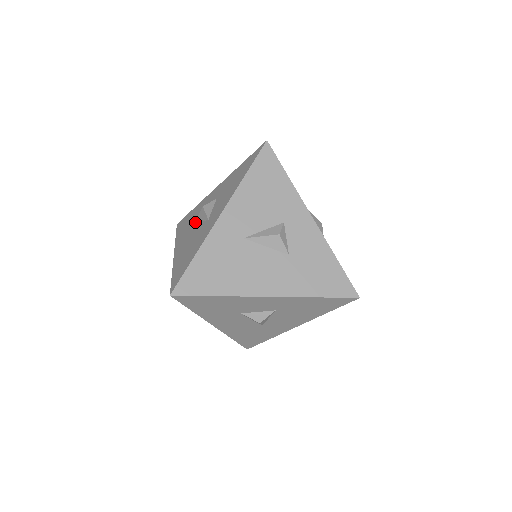
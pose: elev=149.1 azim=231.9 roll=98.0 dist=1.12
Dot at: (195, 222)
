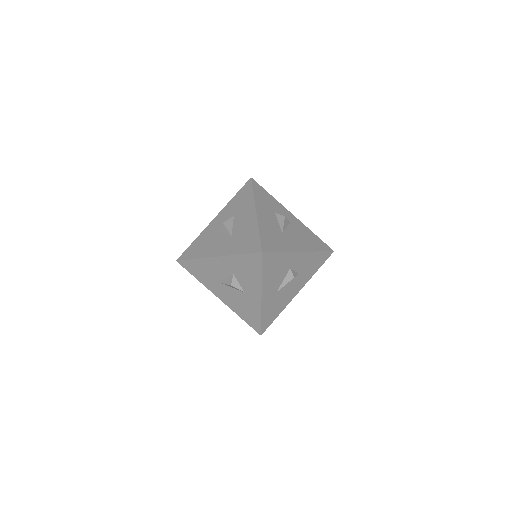
Dot at: (222, 284)
